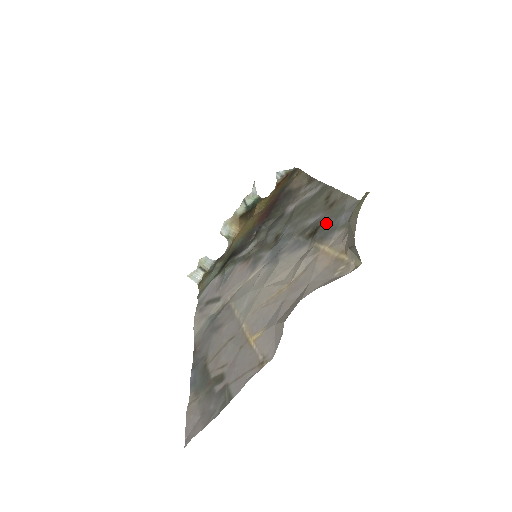
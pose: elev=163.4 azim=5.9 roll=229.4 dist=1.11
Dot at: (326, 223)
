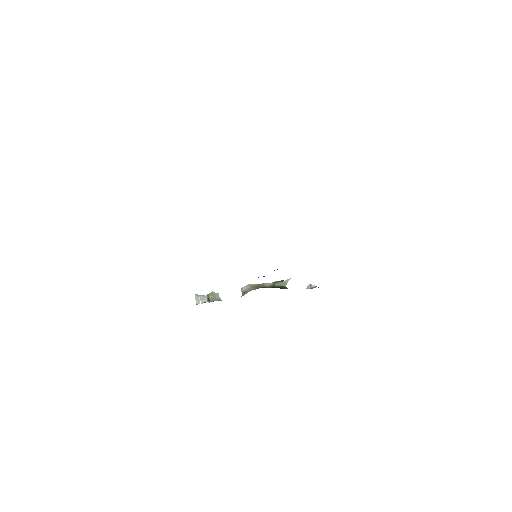
Dot at: occluded
